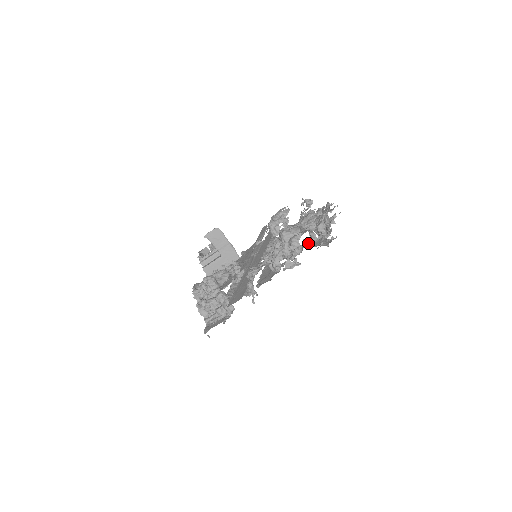
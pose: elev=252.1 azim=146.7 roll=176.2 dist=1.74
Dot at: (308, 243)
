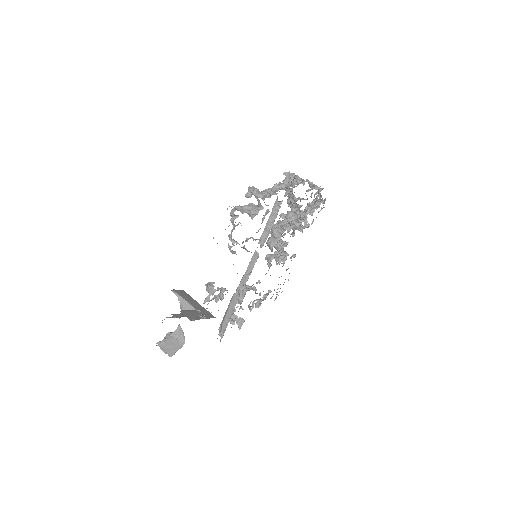
Dot at: (312, 193)
